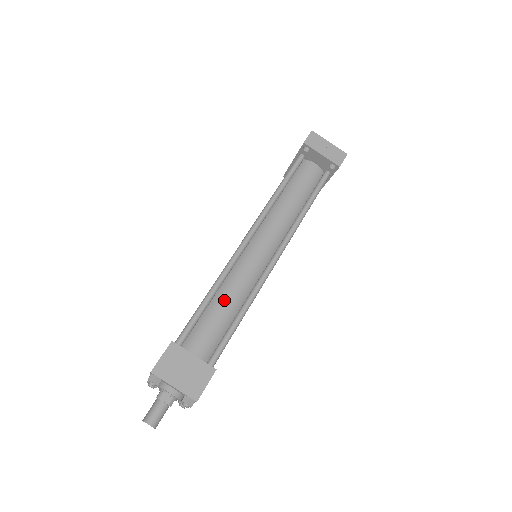
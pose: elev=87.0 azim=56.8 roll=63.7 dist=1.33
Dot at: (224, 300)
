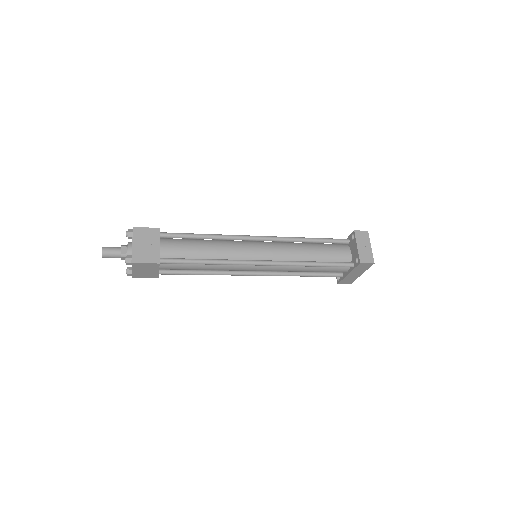
Dot at: (208, 246)
